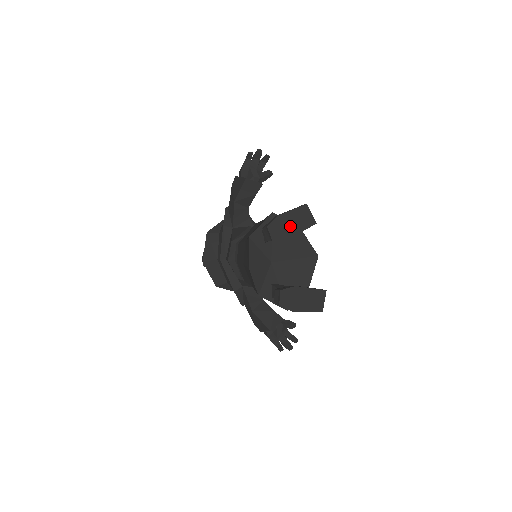
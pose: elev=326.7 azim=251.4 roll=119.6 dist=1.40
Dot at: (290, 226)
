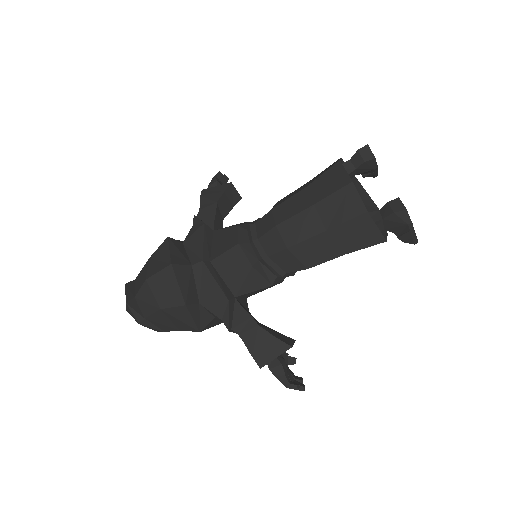
Dot at: occluded
